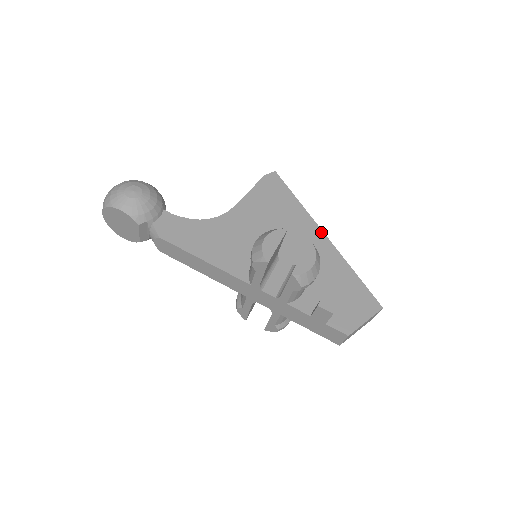
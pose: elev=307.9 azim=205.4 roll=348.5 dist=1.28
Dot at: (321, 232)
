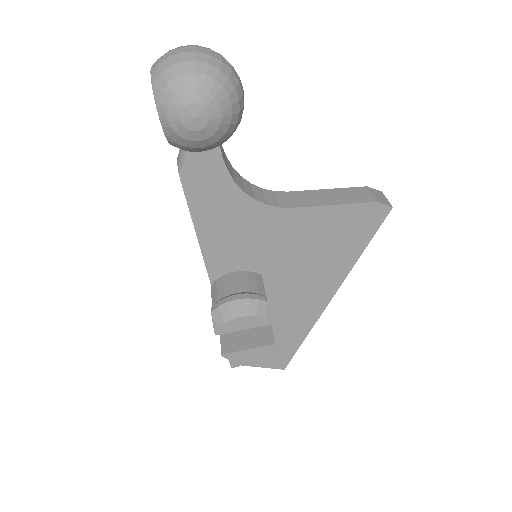
Dot at: (331, 295)
